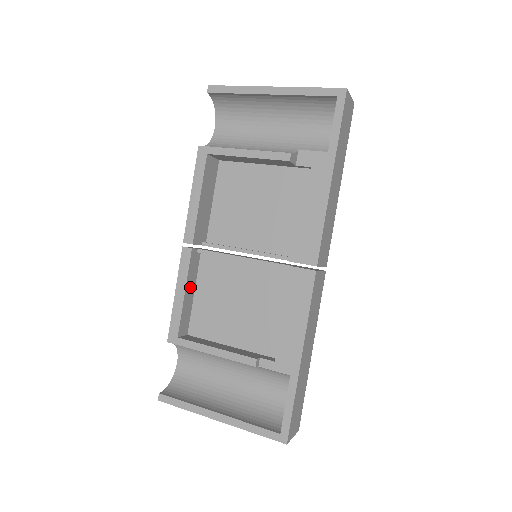
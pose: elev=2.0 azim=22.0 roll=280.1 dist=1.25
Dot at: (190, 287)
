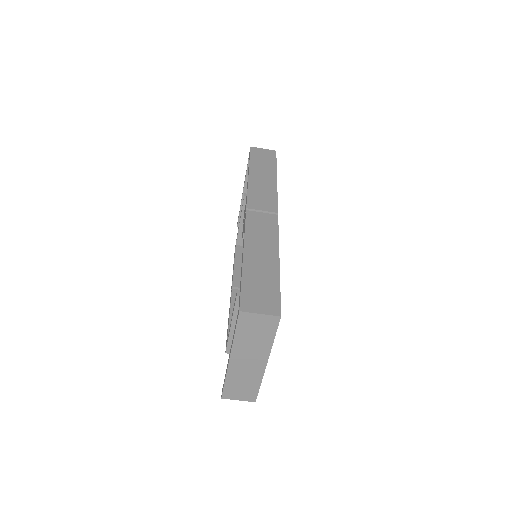
Dot at: occluded
